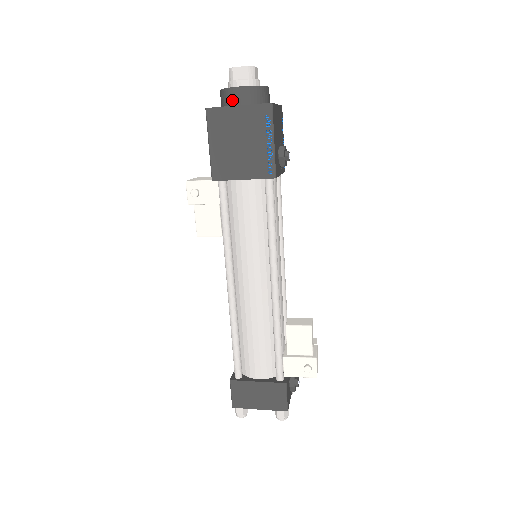
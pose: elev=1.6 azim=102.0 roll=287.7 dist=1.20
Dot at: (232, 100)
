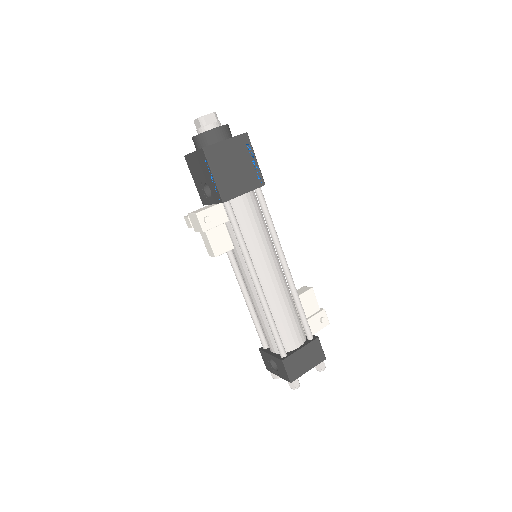
Dot at: (215, 138)
